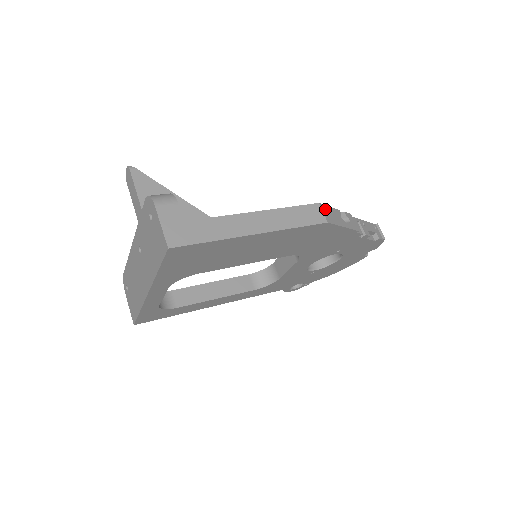
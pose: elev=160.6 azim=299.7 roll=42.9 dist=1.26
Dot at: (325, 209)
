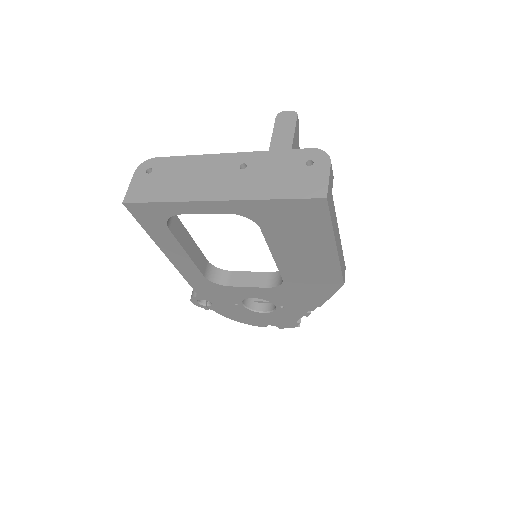
Dot at: occluded
